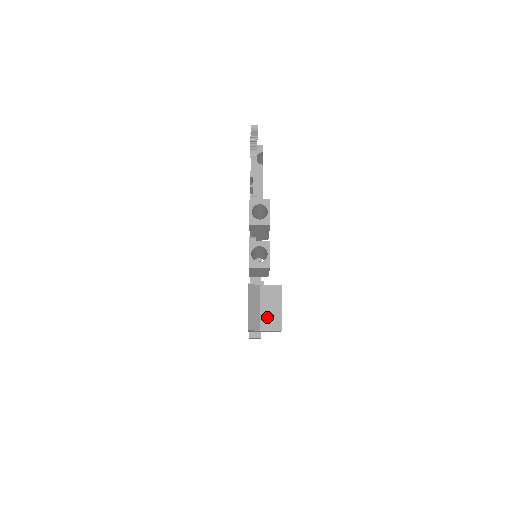
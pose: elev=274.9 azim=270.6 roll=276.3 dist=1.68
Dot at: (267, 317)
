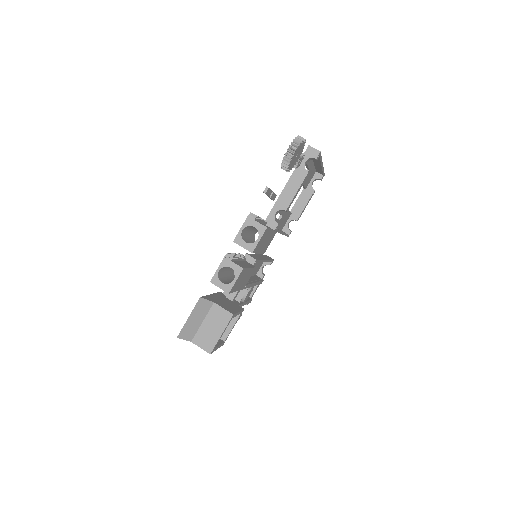
Dot at: (204, 334)
